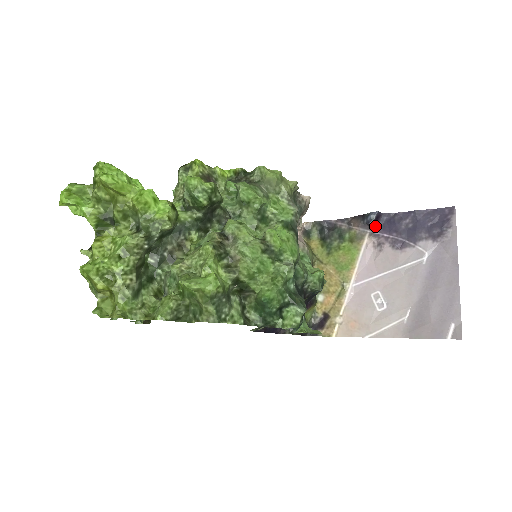
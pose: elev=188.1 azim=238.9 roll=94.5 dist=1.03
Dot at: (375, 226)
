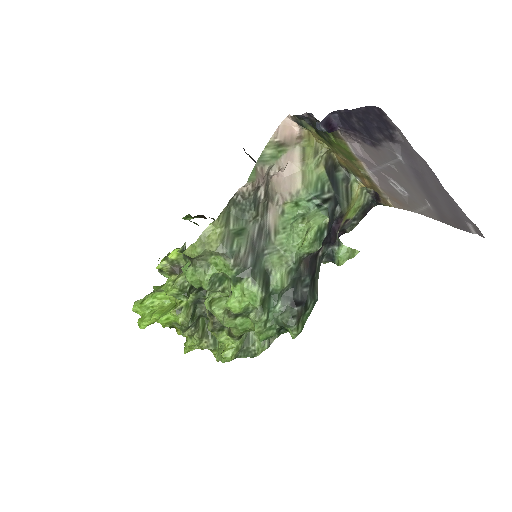
Dot at: (334, 129)
